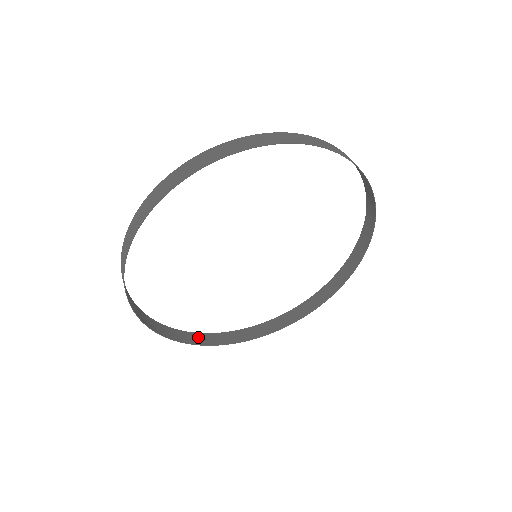
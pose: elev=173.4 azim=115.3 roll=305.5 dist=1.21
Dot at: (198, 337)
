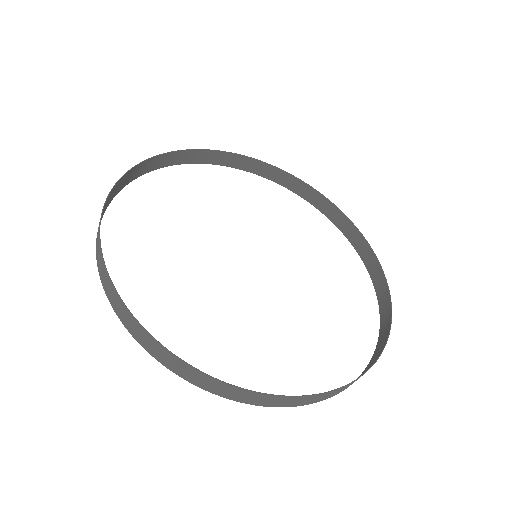
Dot at: (223, 391)
